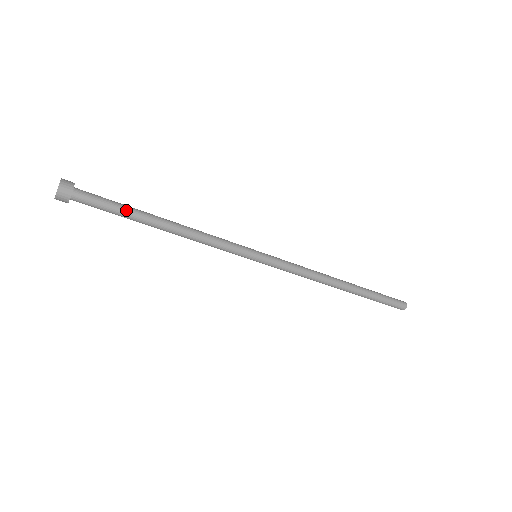
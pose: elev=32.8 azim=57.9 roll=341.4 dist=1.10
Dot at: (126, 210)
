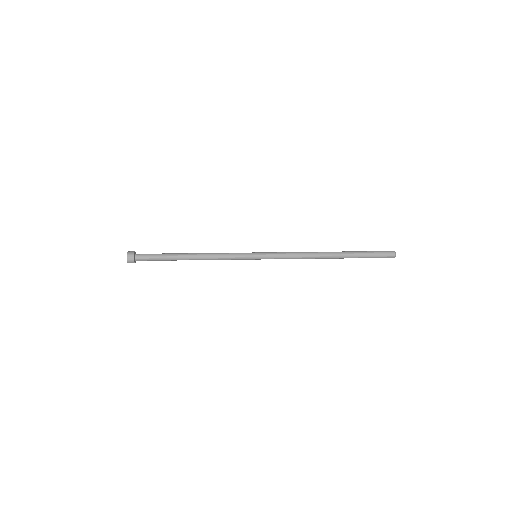
Dot at: (165, 260)
